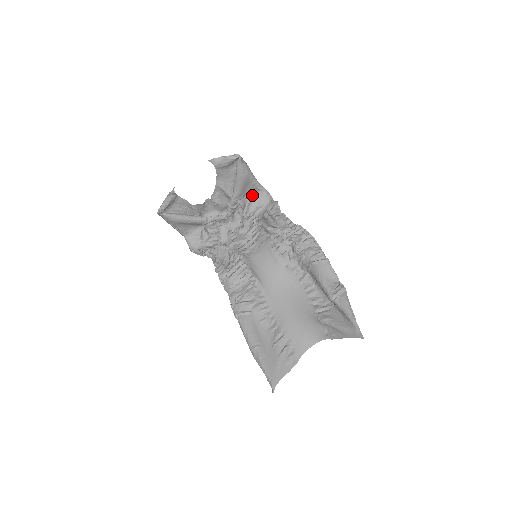
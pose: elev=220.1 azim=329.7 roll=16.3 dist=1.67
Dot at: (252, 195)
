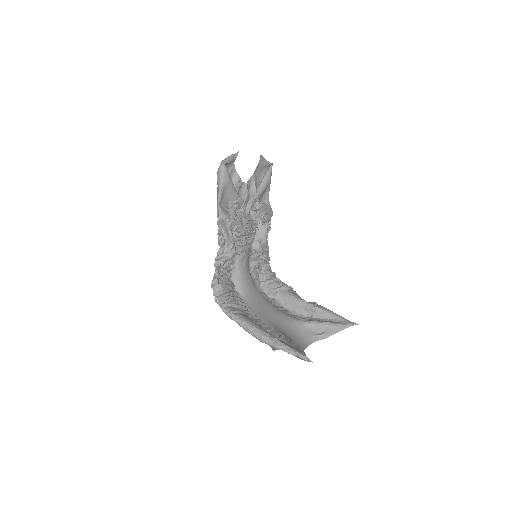
Dot at: (261, 204)
